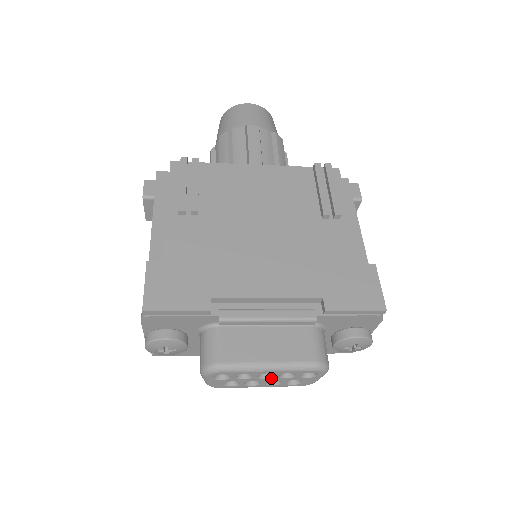
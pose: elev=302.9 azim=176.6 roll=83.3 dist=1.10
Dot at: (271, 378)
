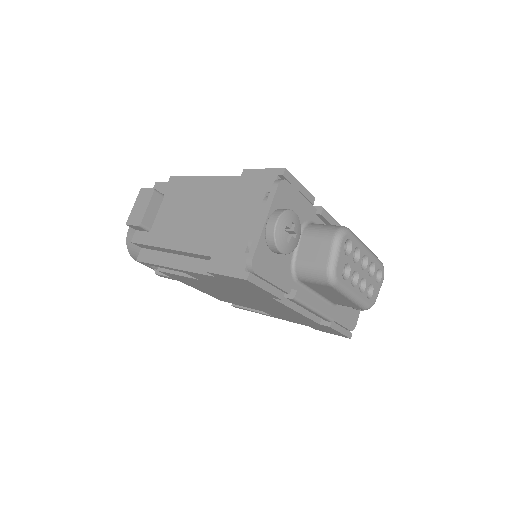
Dot at: (364, 271)
